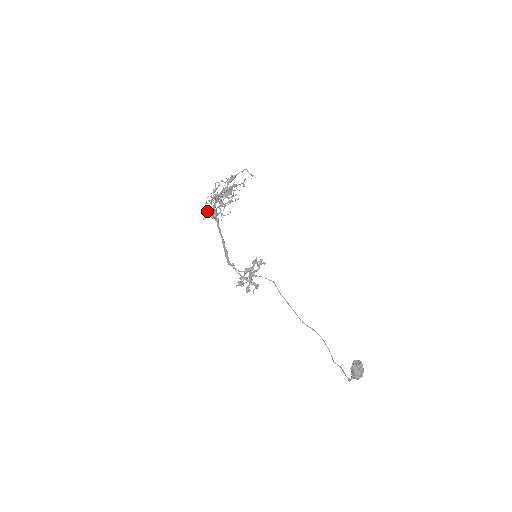
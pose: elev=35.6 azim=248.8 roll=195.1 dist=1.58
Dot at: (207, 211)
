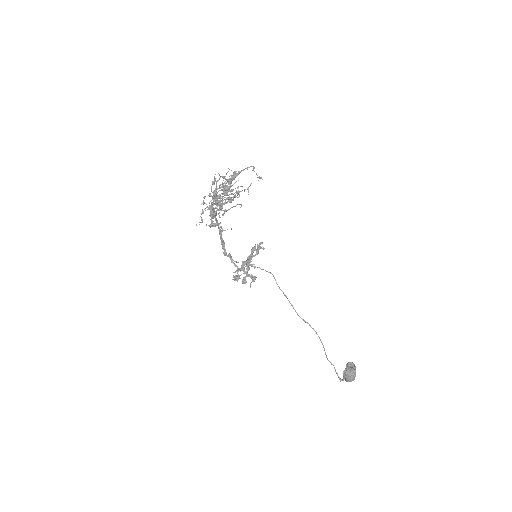
Dot at: occluded
